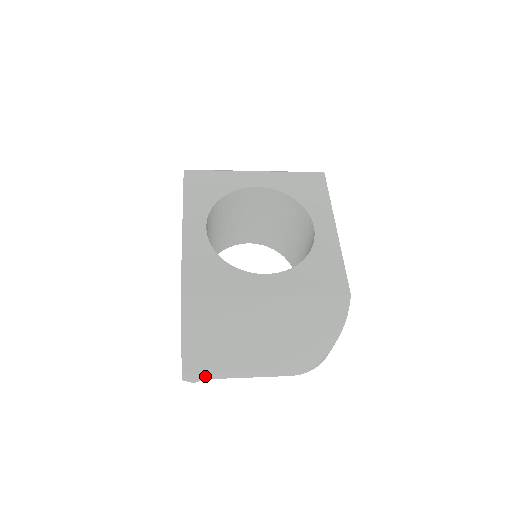
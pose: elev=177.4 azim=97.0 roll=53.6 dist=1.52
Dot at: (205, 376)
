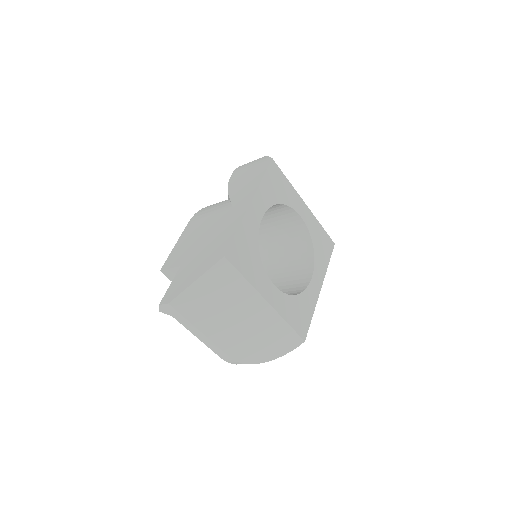
Dot at: (178, 316)
